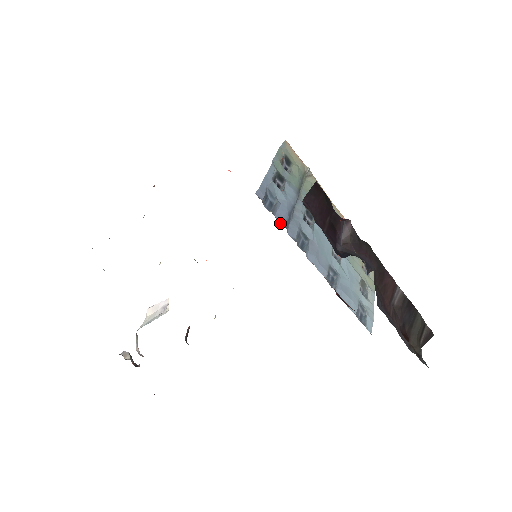
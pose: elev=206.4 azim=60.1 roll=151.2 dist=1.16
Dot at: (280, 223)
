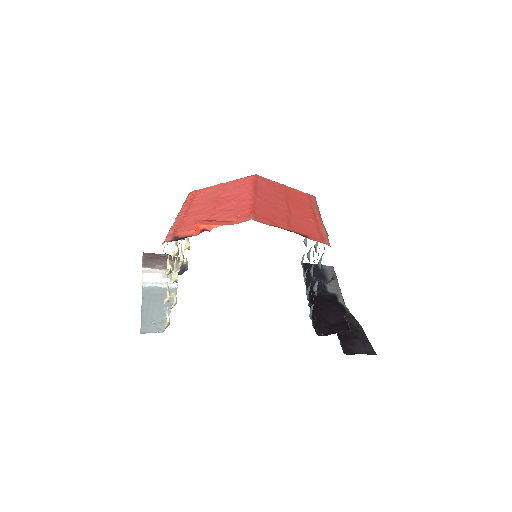
Dot at: occluded
